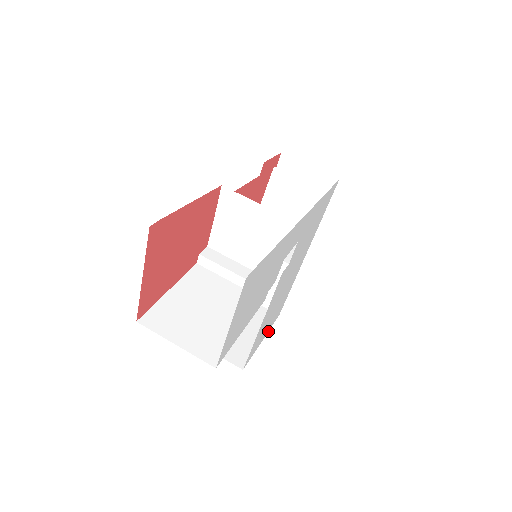
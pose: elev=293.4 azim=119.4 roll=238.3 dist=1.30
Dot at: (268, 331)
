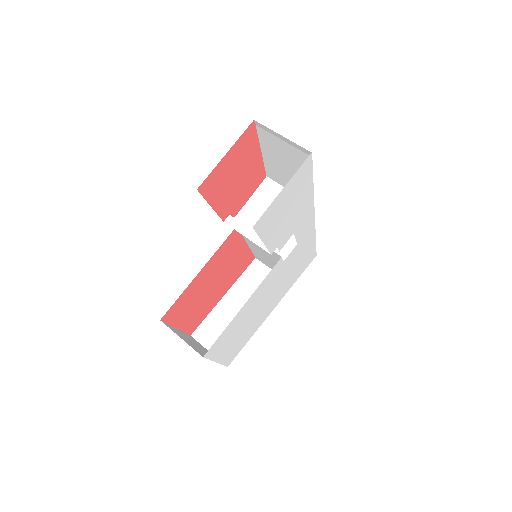
Dot at: occluded
